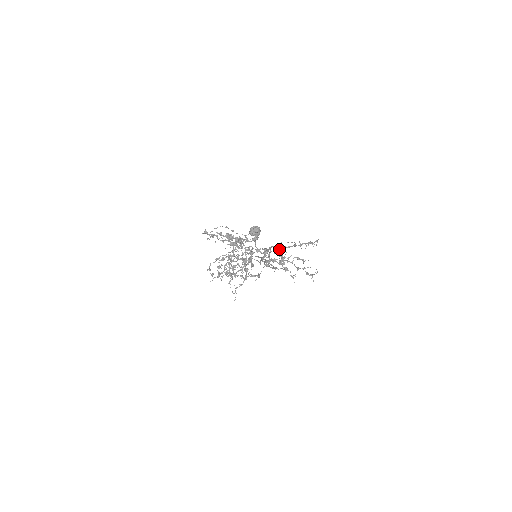
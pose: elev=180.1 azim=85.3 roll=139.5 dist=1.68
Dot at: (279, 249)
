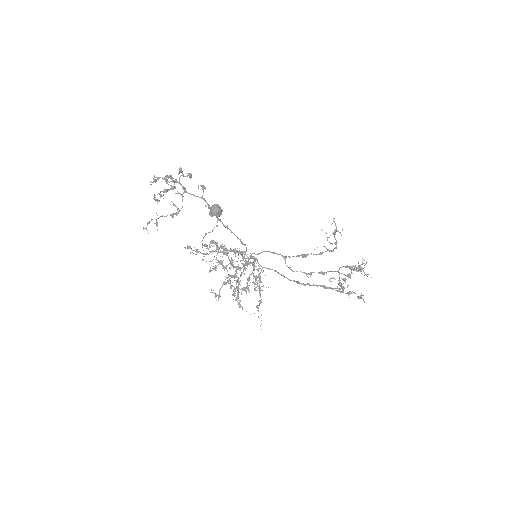
Dot at: (181, 168)
